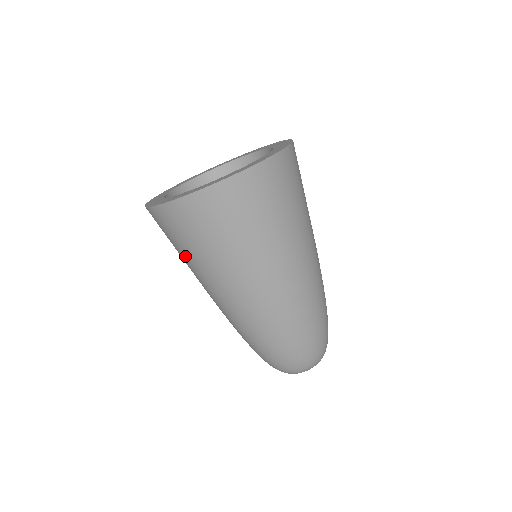
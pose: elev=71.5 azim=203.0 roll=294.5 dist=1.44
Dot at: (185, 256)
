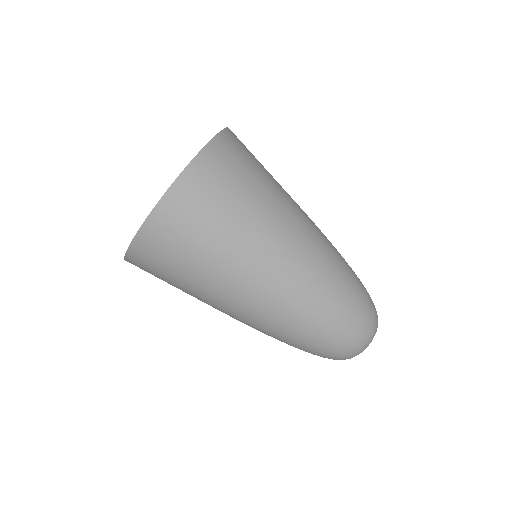
Dot at: occluded
